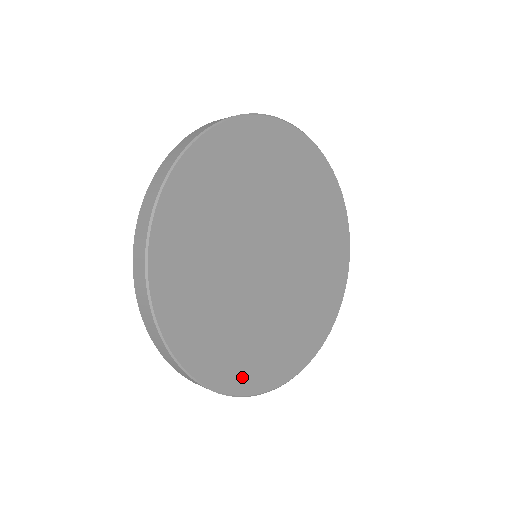
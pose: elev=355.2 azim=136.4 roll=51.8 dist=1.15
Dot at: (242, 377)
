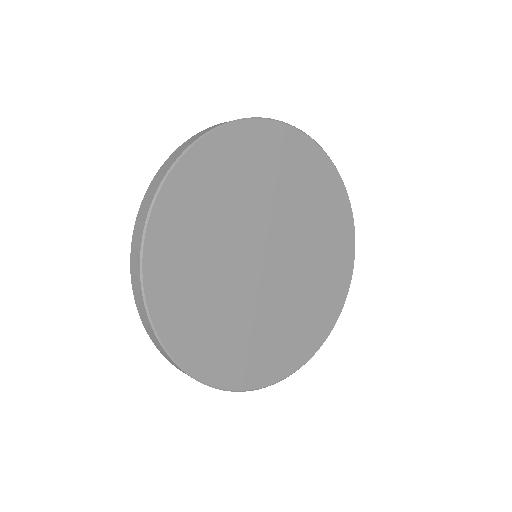
Dot at: (246, 373)
